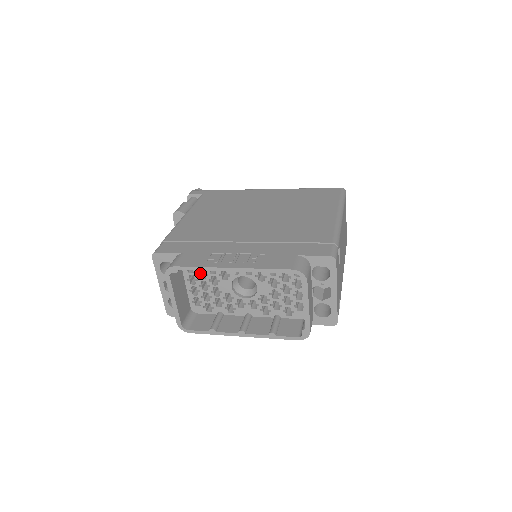
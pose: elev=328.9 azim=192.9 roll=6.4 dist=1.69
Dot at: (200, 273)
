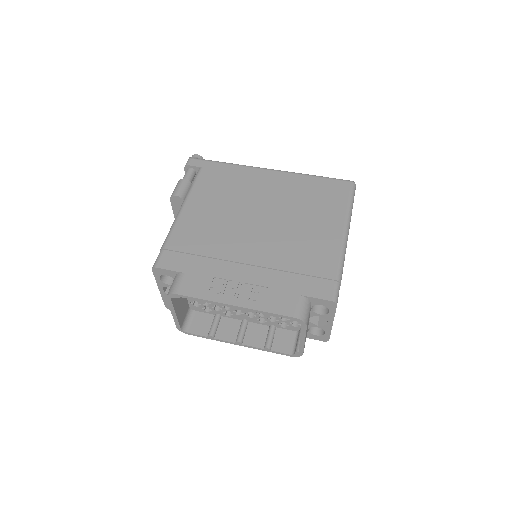
Dot at: occluded
